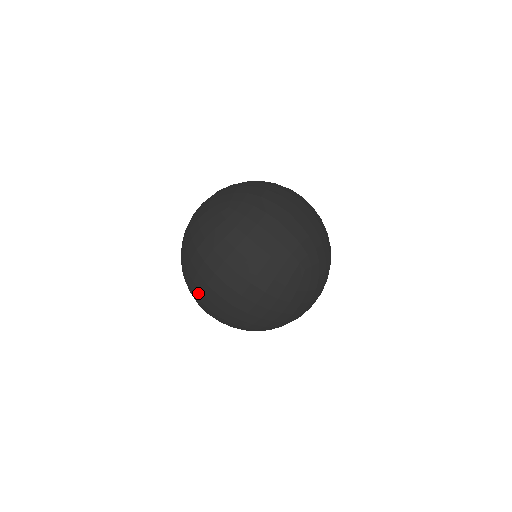
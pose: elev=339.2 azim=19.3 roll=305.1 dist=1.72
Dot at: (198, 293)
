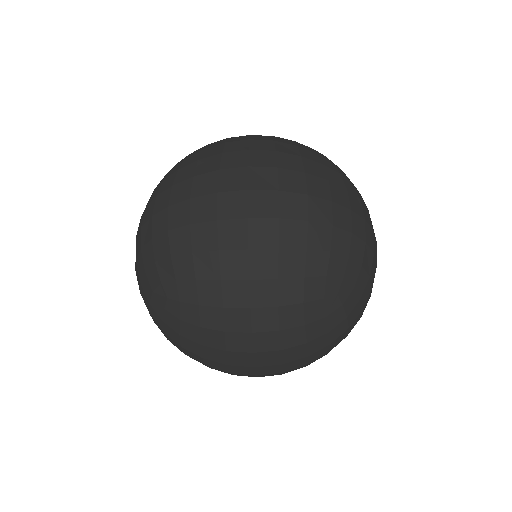
Dot at: (192, 349)
